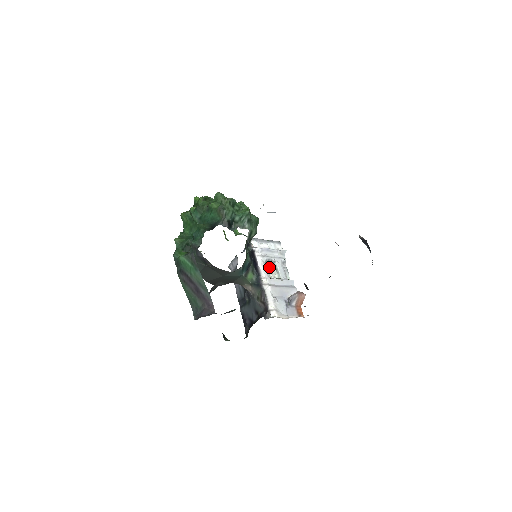
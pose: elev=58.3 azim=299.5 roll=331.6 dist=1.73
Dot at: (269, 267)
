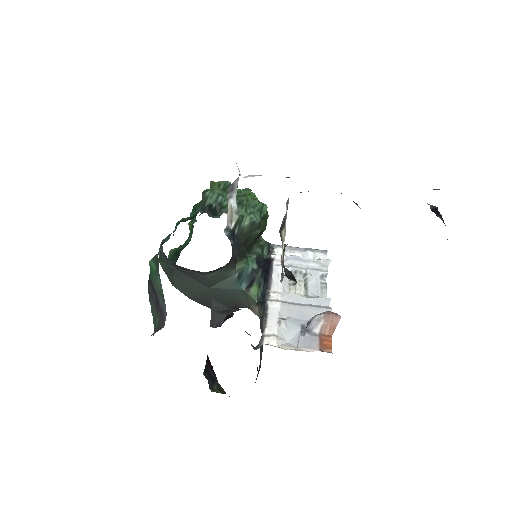
Dot at: occluded
